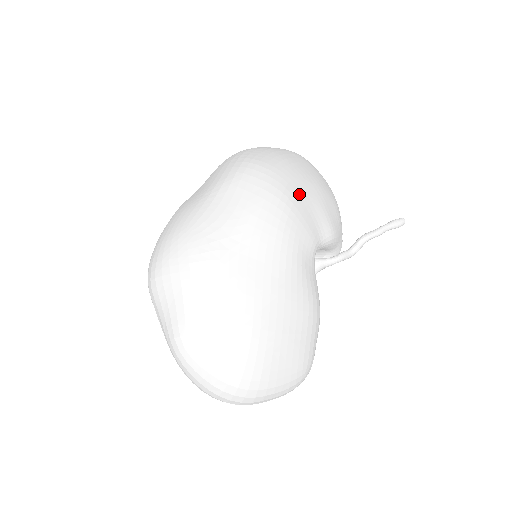
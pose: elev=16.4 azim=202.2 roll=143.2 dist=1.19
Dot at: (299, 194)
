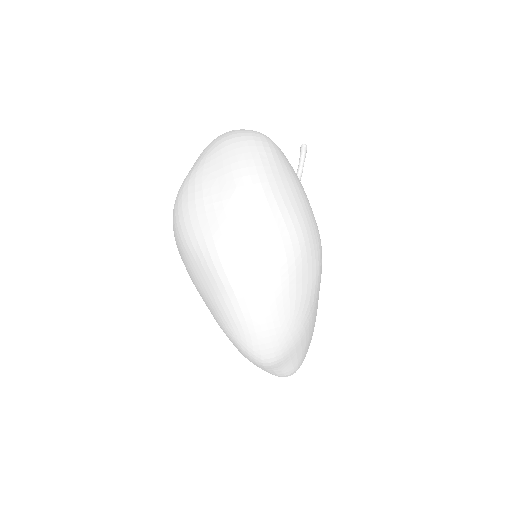
Dot at: occluded
